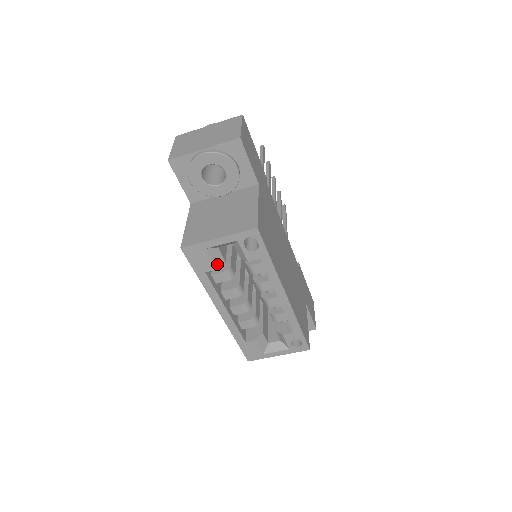
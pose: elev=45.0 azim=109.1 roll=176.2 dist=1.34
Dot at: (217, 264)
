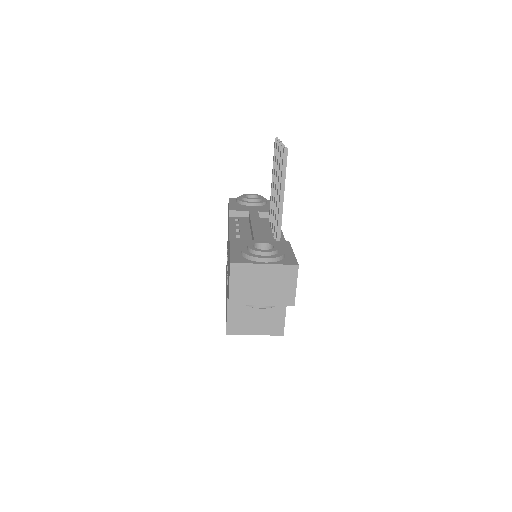
Dot at: occluded
